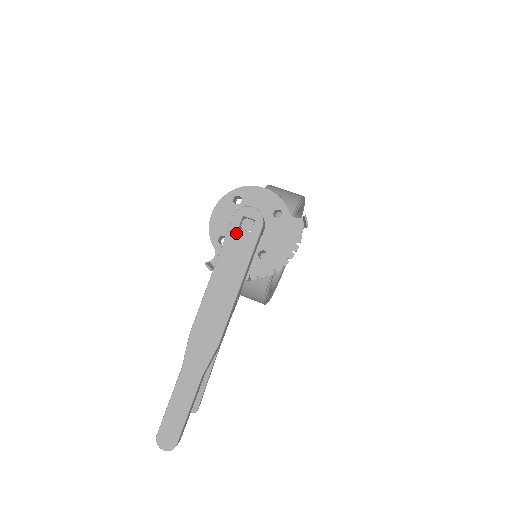
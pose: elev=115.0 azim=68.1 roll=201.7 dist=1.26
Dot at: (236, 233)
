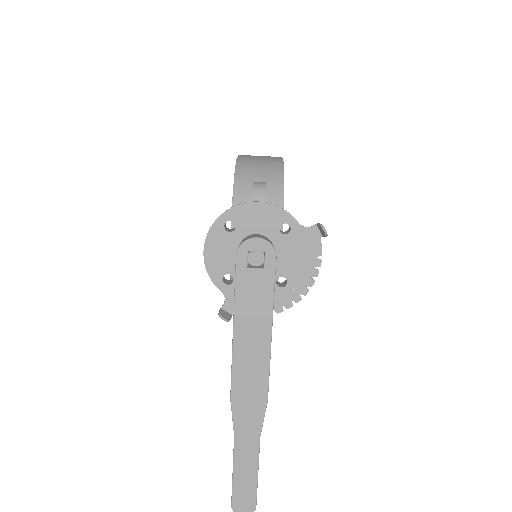
Dot at: (246, 275)
